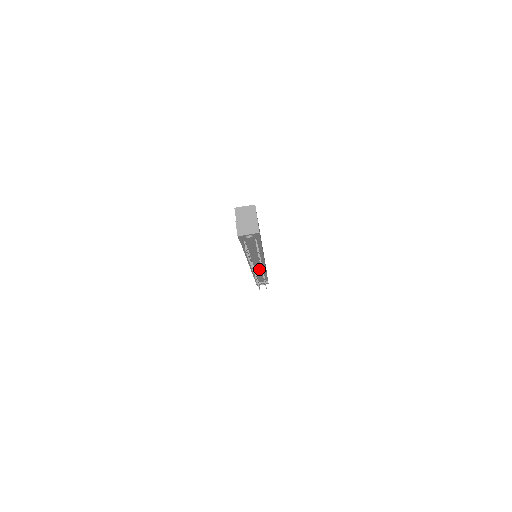
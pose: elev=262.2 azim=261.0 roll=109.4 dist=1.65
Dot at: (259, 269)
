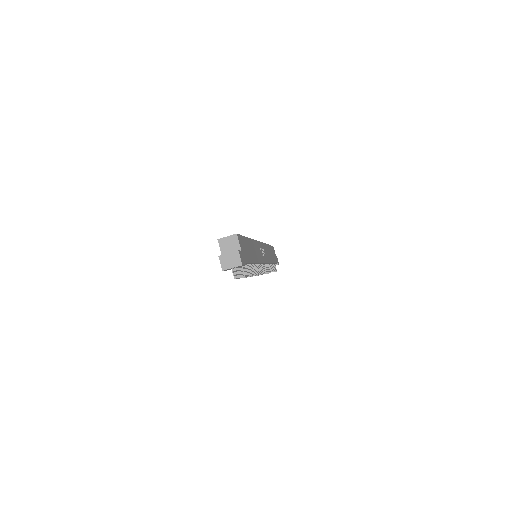
Dot at: occluded
